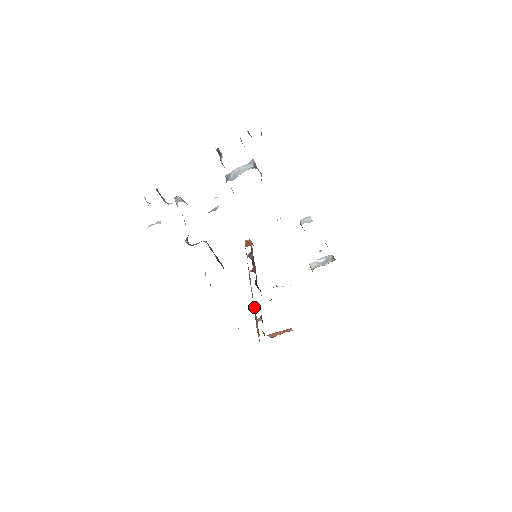
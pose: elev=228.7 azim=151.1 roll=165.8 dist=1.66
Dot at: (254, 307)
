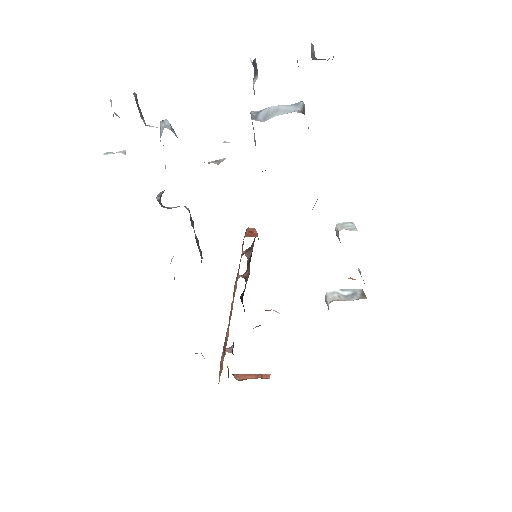
Dot at: (227, 330)
